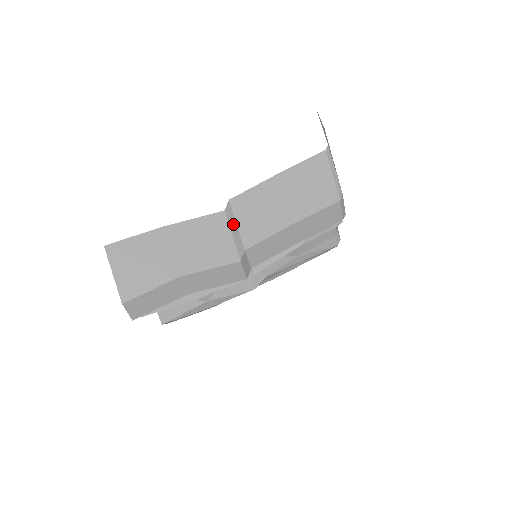
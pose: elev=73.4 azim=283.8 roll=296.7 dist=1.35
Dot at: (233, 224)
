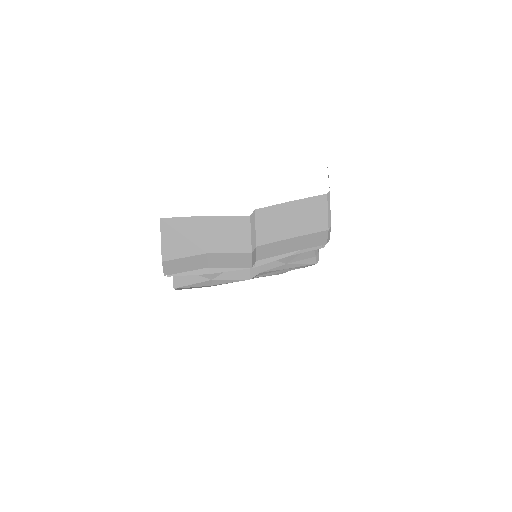
Dot at: (253, 227)
